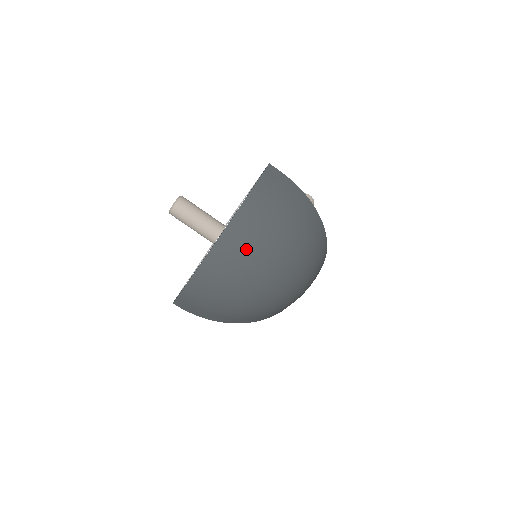
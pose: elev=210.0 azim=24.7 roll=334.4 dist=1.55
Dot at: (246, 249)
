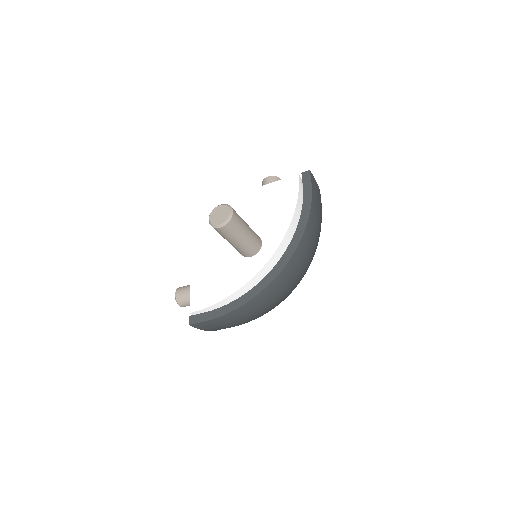
Dot at: (298, 271)
